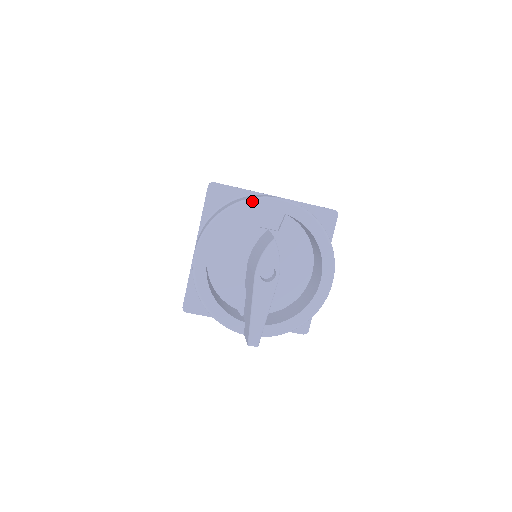
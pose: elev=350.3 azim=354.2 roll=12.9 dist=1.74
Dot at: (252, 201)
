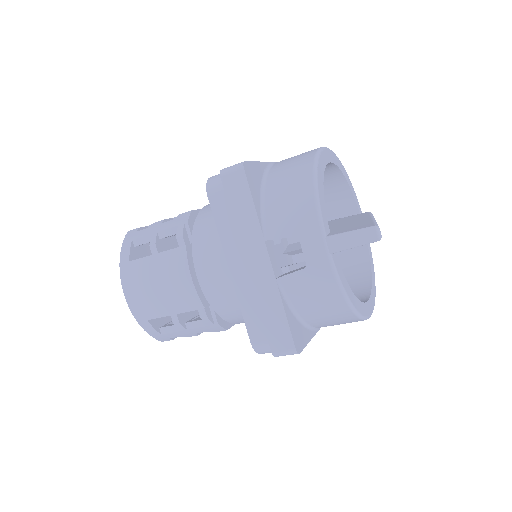
Dot at: occluded
